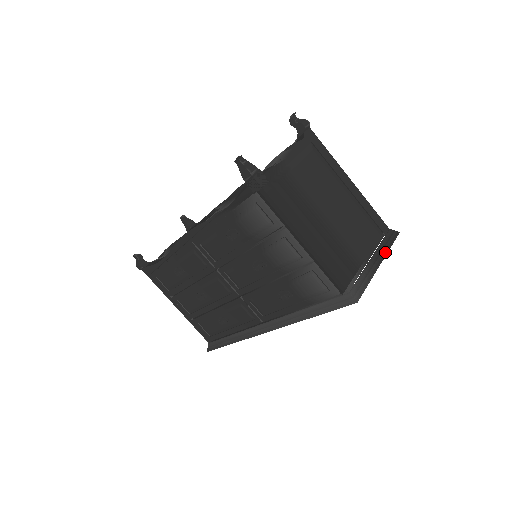
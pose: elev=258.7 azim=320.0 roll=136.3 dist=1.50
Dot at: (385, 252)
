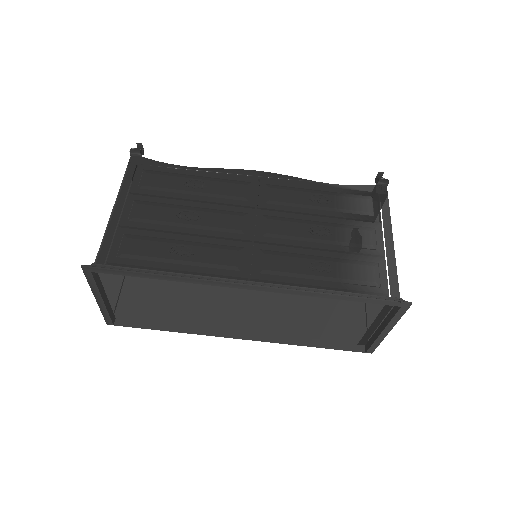
Dot at: (383, 337)
